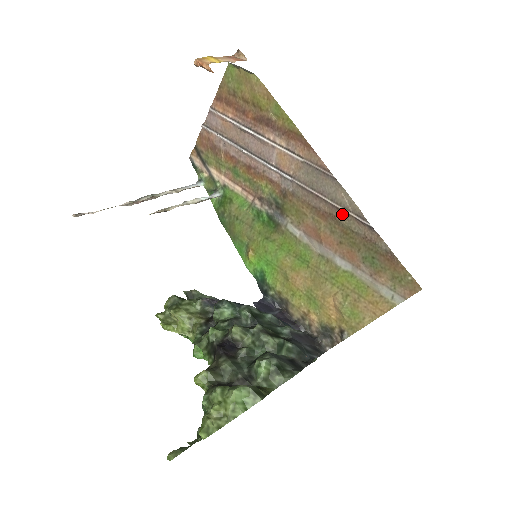
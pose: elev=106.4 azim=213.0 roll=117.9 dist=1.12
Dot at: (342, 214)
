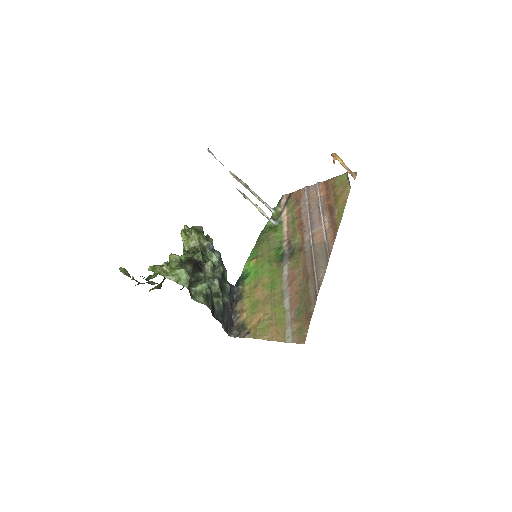
Dot at: (313, 279)
